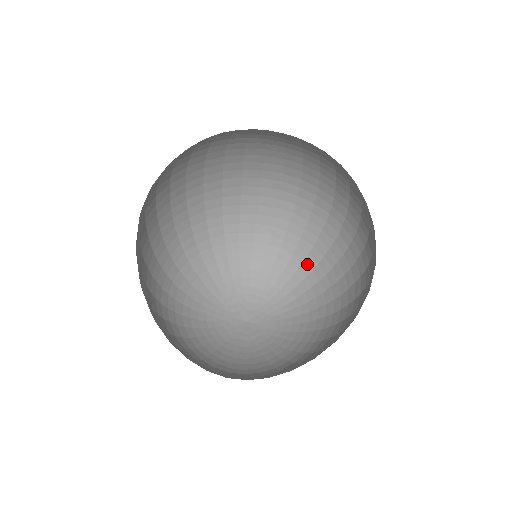
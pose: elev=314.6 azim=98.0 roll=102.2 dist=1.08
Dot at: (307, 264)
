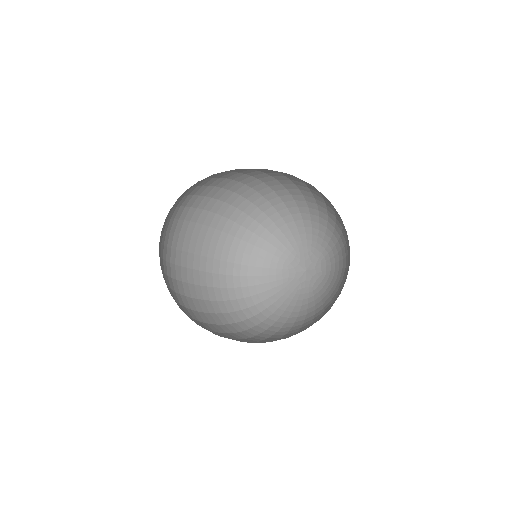
Dot at: (347, 247)
